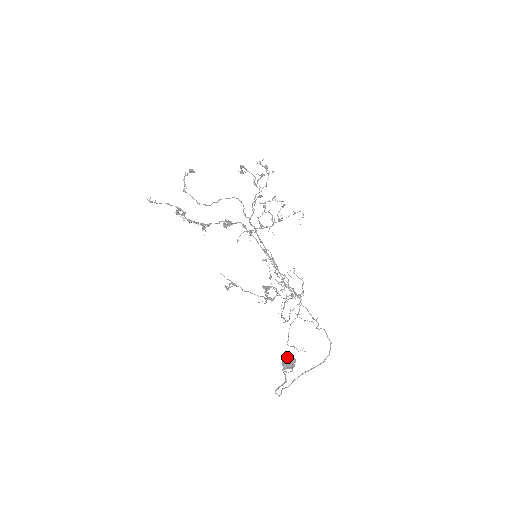
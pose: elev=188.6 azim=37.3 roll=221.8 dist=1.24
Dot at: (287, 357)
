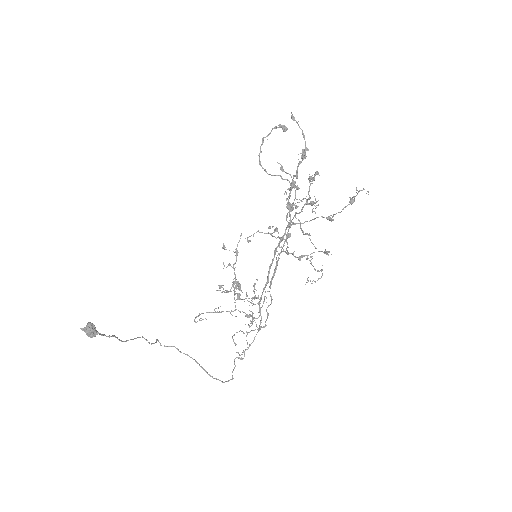
Dot at: (87, 327)
